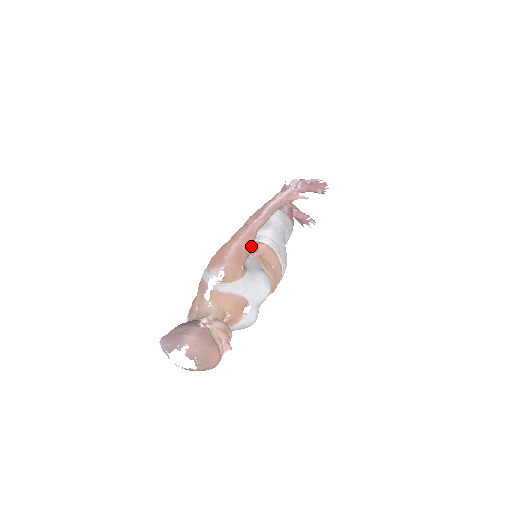
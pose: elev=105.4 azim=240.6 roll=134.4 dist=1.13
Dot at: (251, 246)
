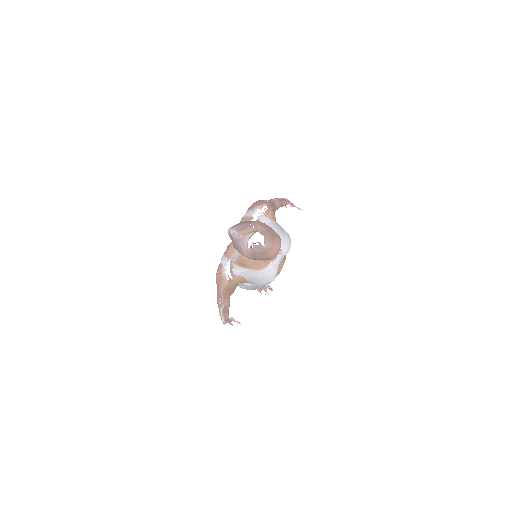
Dot at: (275, 210)
